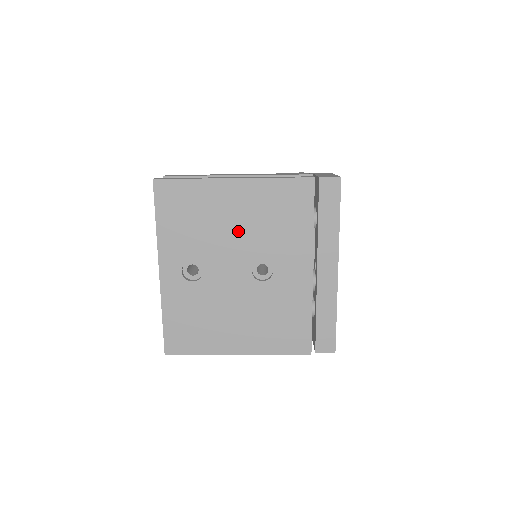
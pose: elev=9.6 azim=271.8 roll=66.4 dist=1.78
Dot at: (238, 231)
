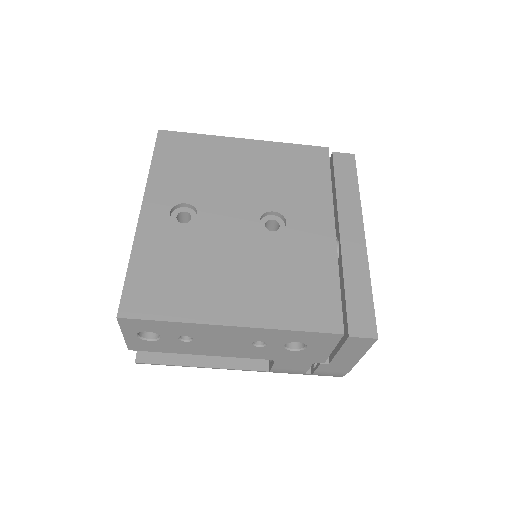
Dot at: (246, 181)
